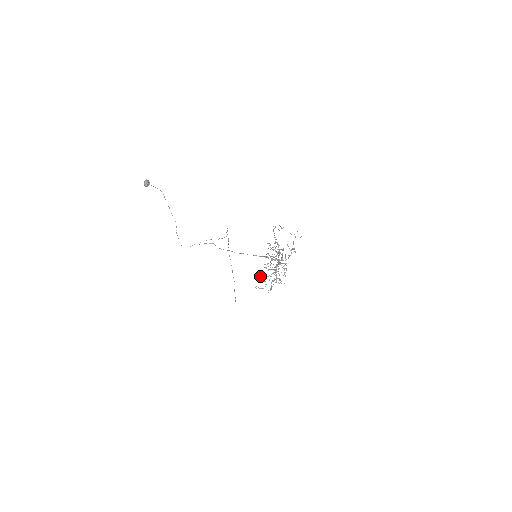
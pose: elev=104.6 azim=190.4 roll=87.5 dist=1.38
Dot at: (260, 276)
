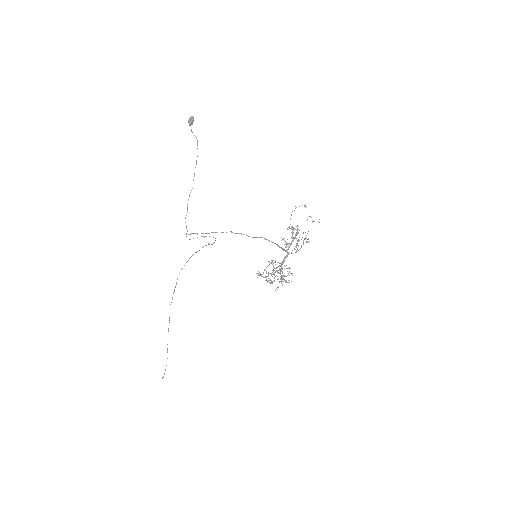
Dot at: (266, 272)
